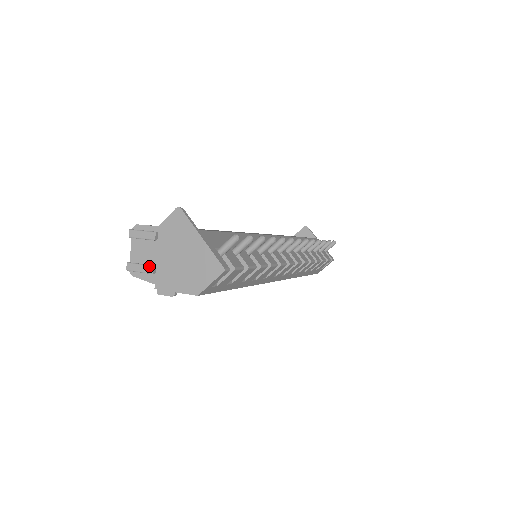
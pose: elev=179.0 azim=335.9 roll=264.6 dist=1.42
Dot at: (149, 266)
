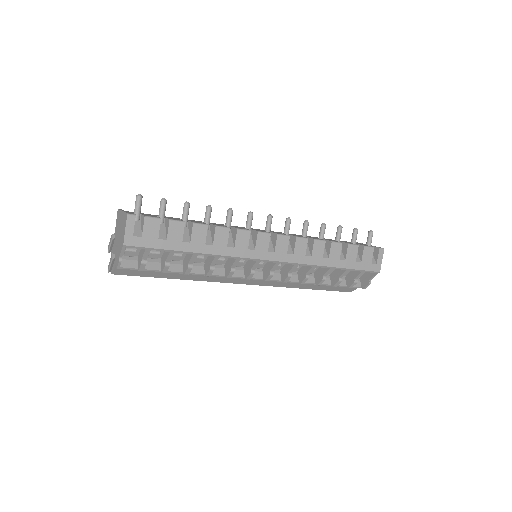
Dot at: (111, 256)
